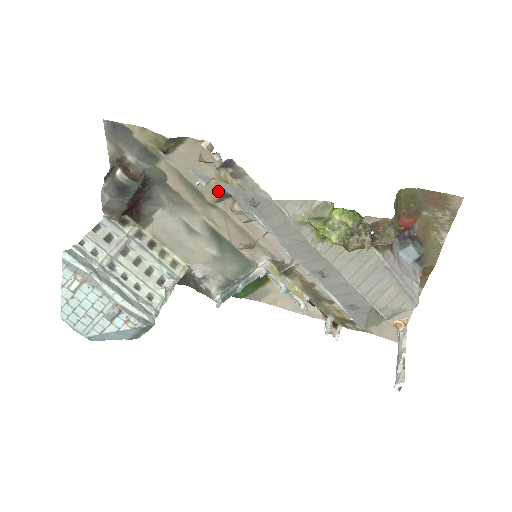
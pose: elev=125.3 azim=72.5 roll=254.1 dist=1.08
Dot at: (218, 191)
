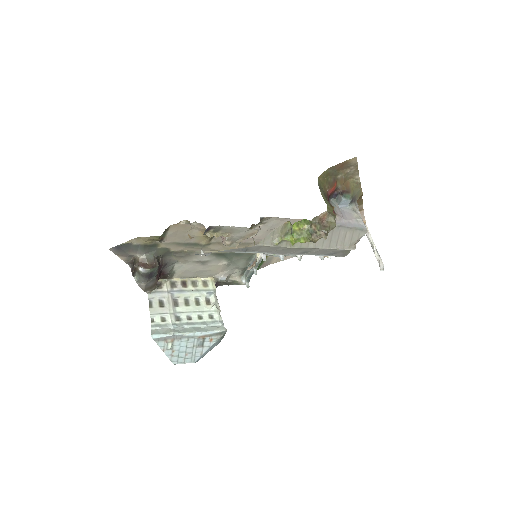
Dot at: (207, 237)
